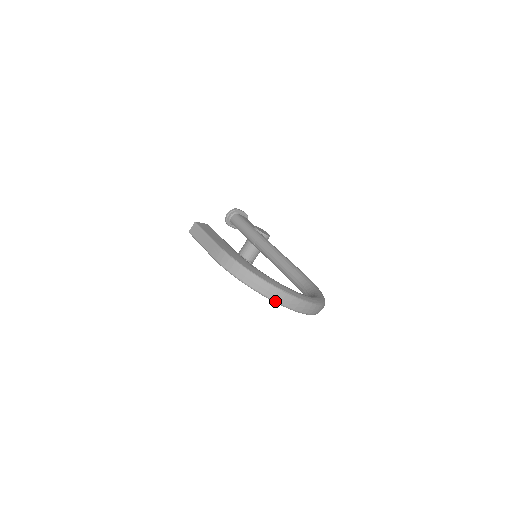
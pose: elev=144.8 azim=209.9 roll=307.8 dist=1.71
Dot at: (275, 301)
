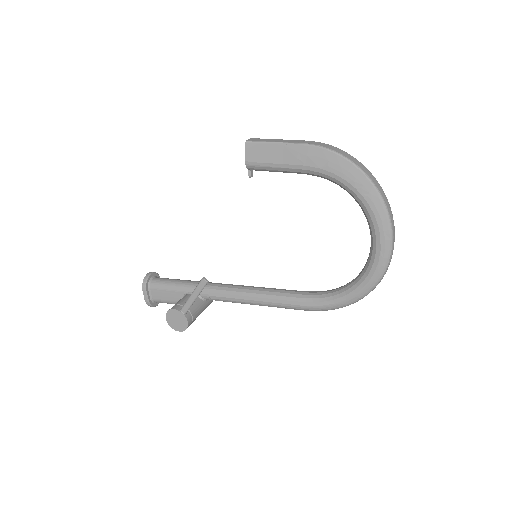
Dot at: (383, 199)
